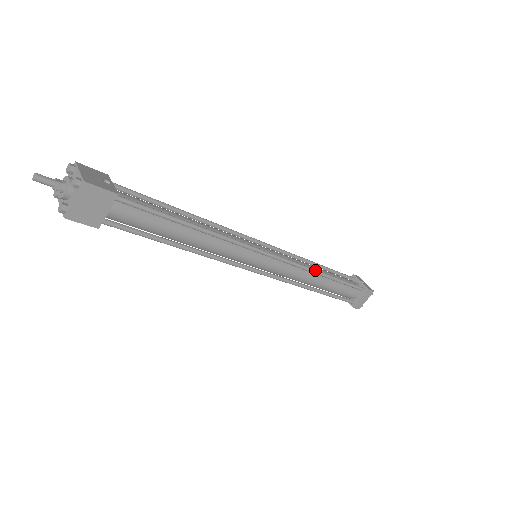
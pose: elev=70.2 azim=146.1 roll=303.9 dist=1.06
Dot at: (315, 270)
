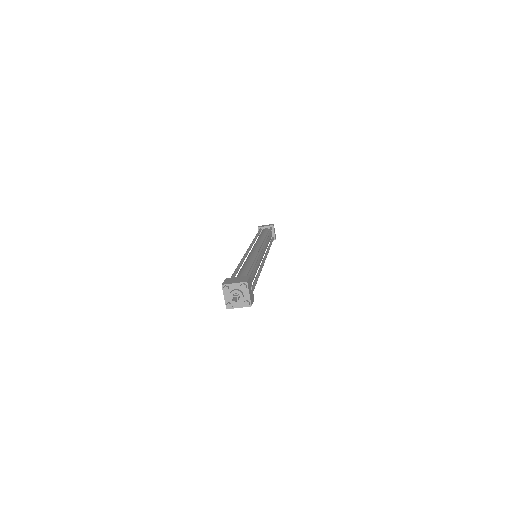
Dot at: occluded
